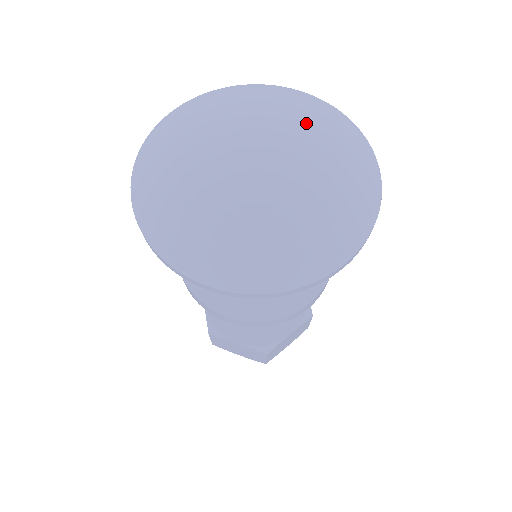
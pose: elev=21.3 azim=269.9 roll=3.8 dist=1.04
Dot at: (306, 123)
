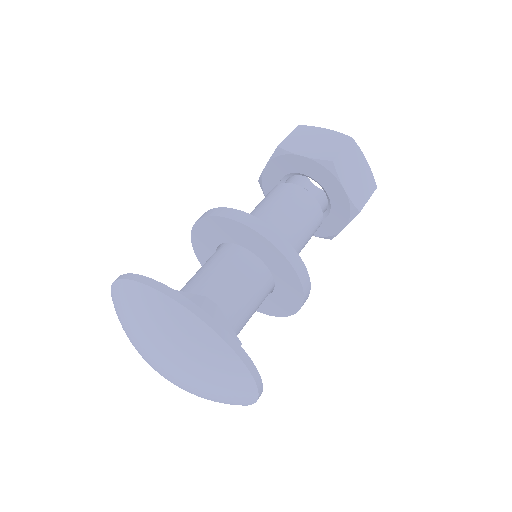
Dot at: (174, 354)
